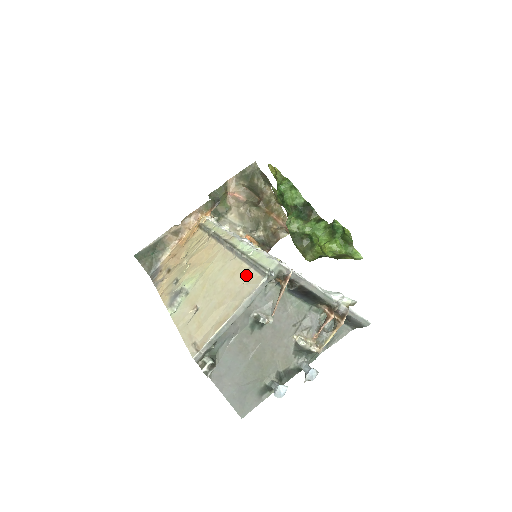
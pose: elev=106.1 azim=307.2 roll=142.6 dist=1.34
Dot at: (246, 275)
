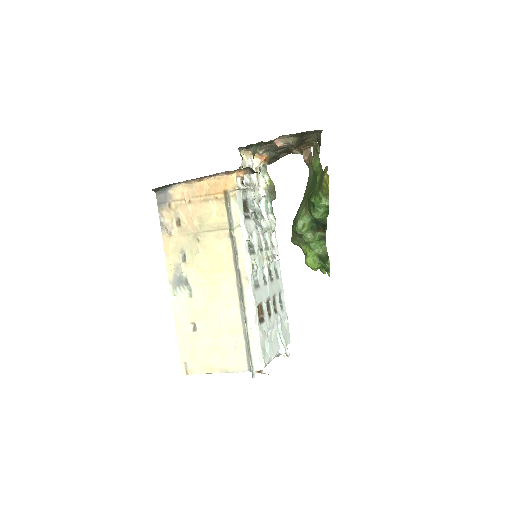
Dot at: (239, 348)
